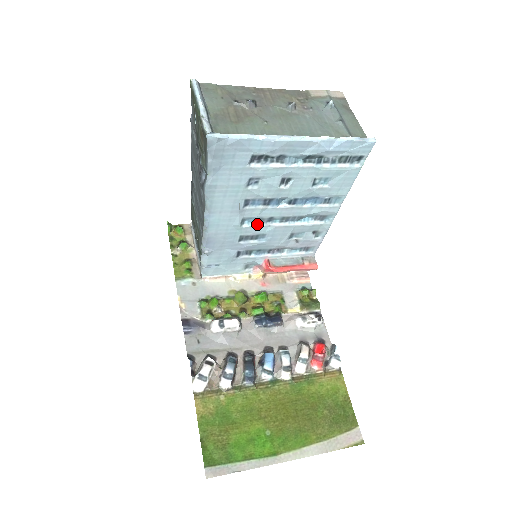
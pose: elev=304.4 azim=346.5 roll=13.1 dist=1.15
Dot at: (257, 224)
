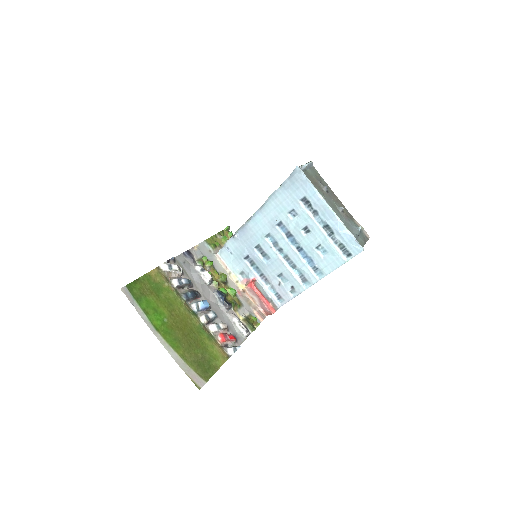
Dot at: (272, 246)
